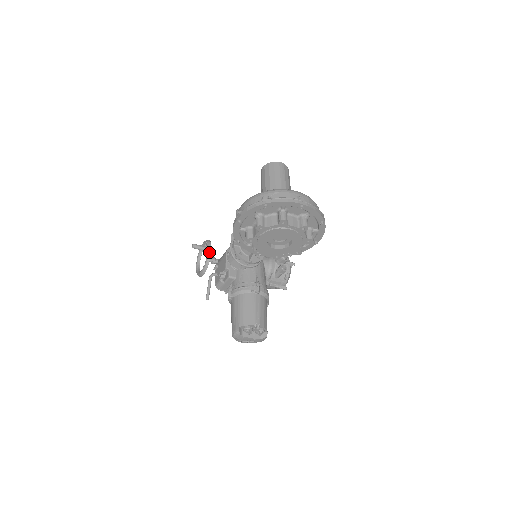
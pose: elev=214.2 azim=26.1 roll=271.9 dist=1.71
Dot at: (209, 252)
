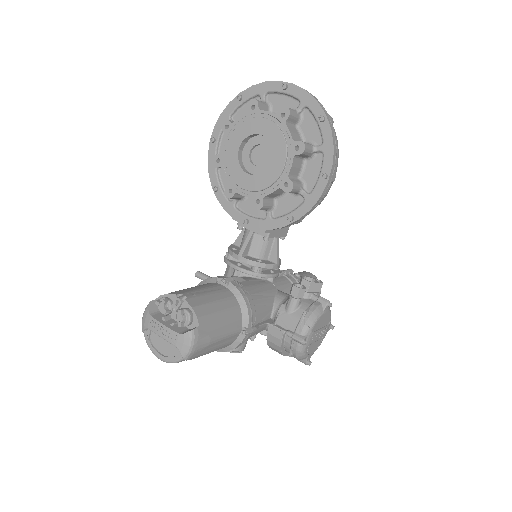
Dot at: occluded
